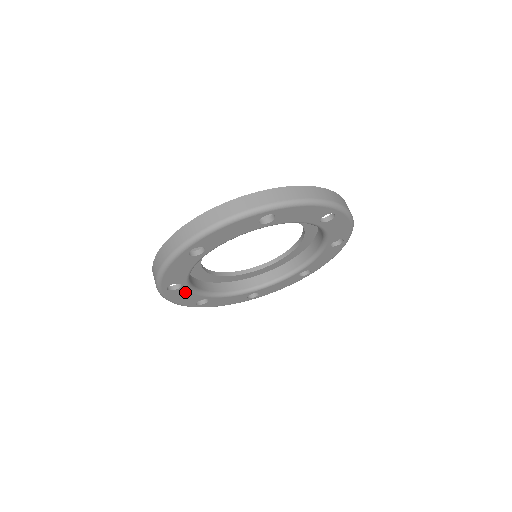
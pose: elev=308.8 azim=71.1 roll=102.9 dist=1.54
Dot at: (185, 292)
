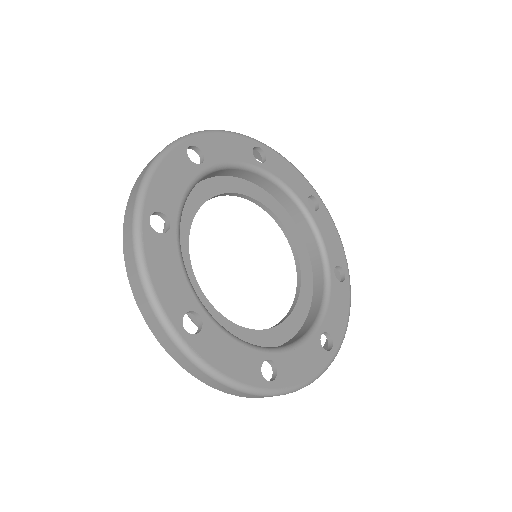
Dot at: (220, 340)
